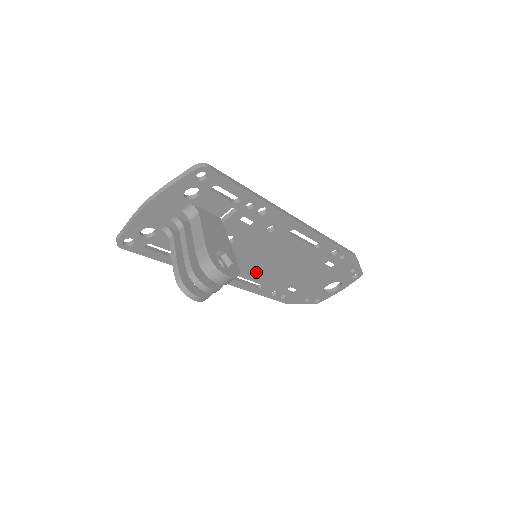
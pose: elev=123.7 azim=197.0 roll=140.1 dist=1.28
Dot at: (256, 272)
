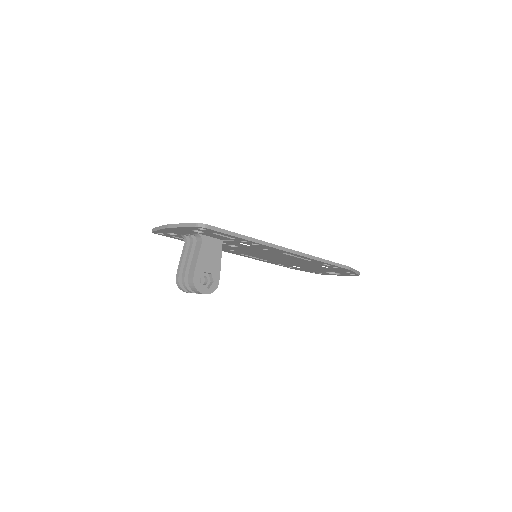
Dot at: (262, 257)
